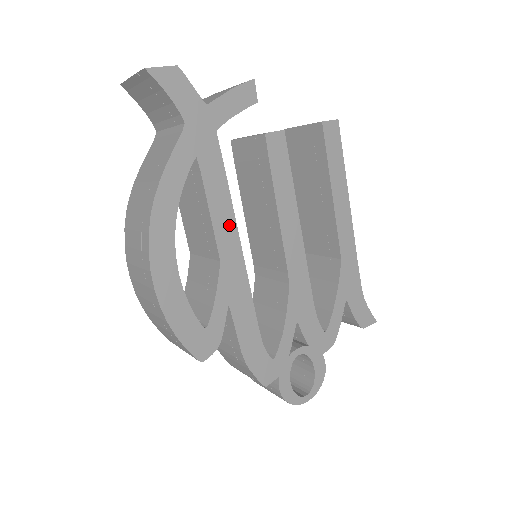
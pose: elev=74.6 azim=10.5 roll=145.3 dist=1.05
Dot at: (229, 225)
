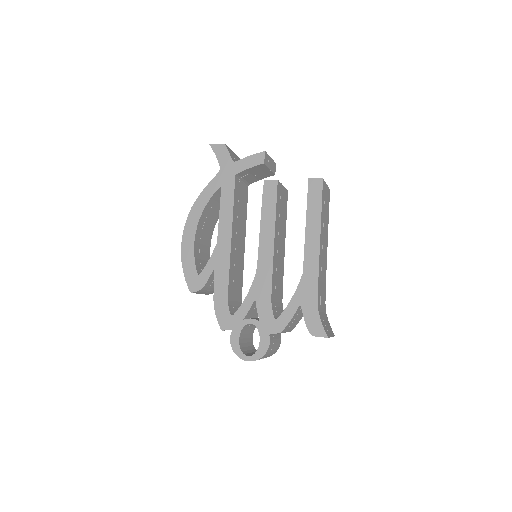
Dot at: (228, 225)
